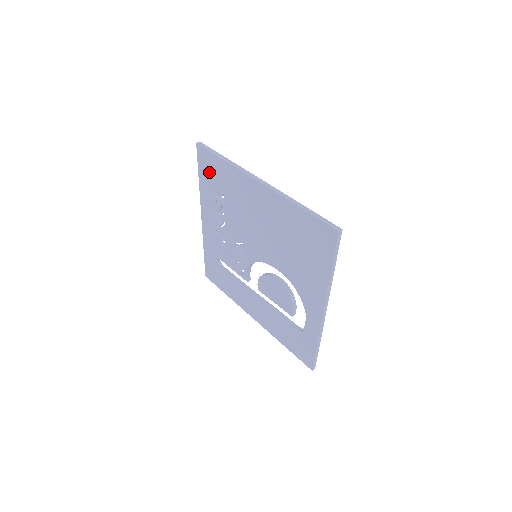
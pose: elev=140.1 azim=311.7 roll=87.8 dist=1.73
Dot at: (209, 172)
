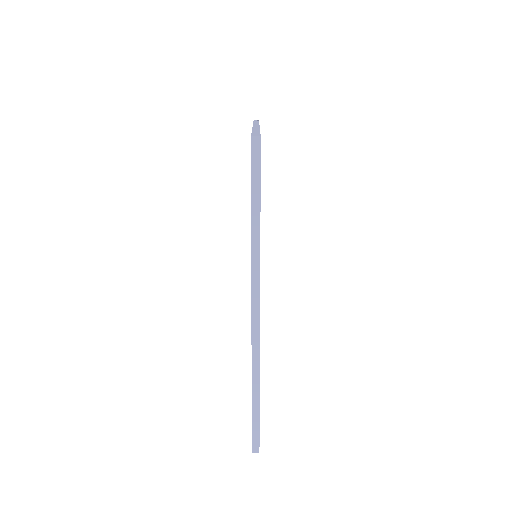
Dot at: occluded
